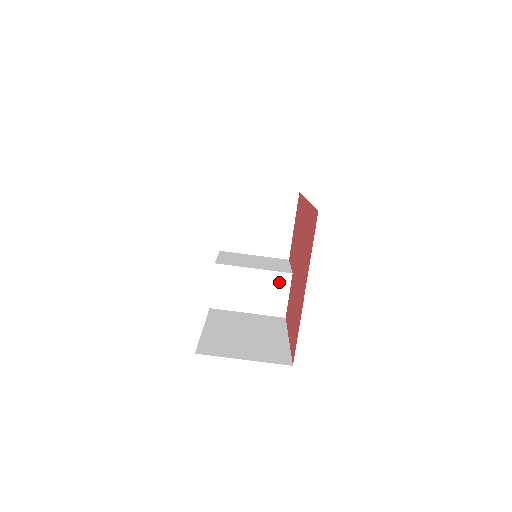
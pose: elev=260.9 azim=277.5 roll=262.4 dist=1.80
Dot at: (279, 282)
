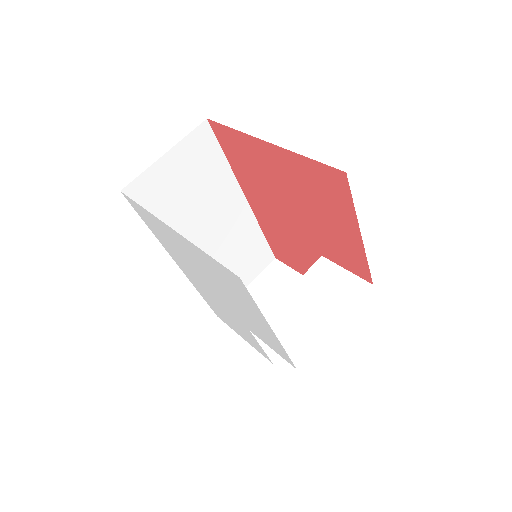
Dot at: (322, 273)
